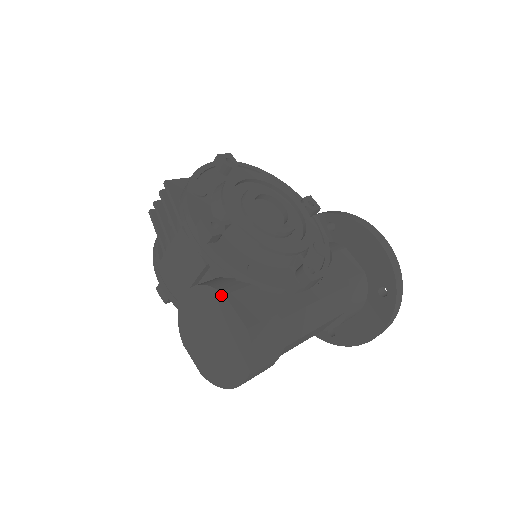
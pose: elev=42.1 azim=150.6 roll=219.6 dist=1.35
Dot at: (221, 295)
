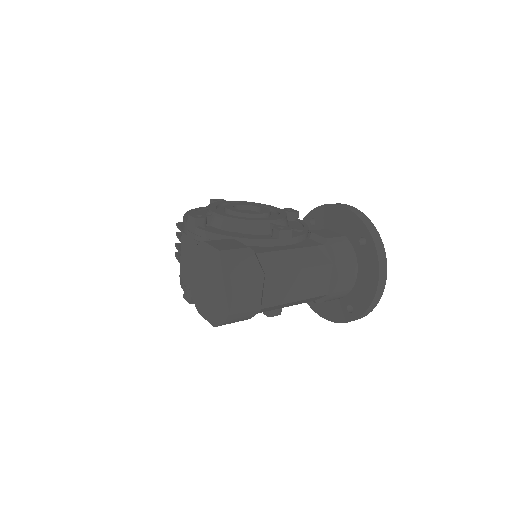
Dot at: (203, 244)
